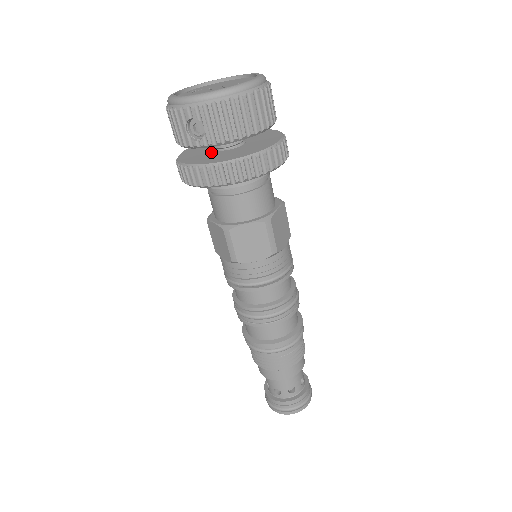
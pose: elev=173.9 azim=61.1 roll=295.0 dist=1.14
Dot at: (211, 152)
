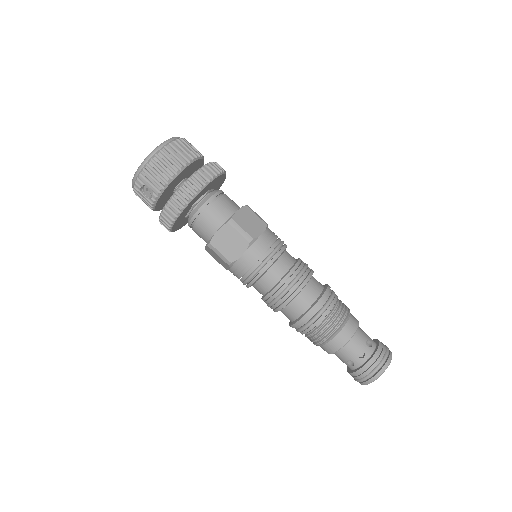
Dot at: occluded
